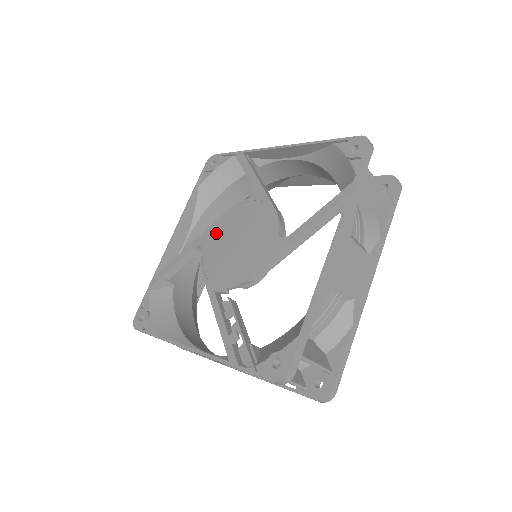
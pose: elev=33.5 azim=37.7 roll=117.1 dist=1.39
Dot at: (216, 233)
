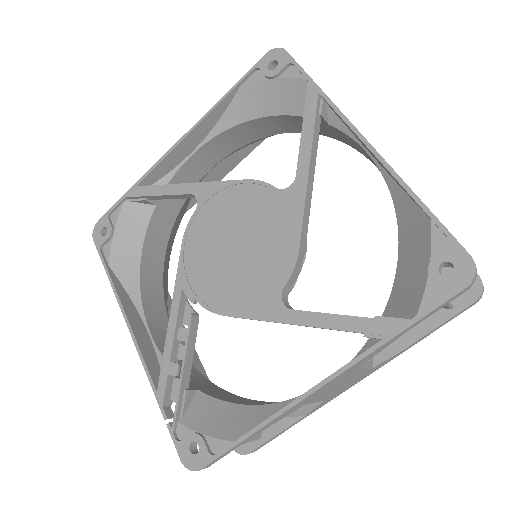
Dot at: (221, 202)
